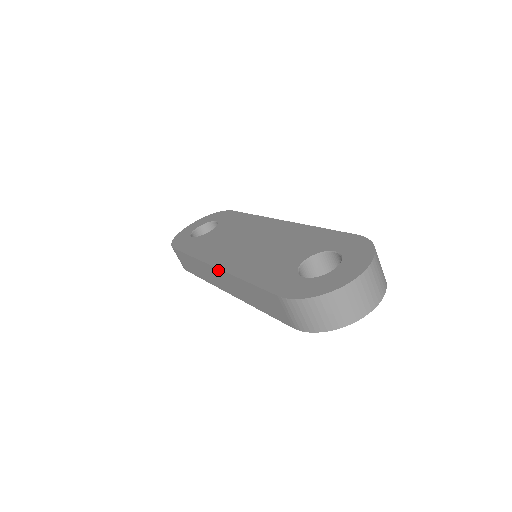
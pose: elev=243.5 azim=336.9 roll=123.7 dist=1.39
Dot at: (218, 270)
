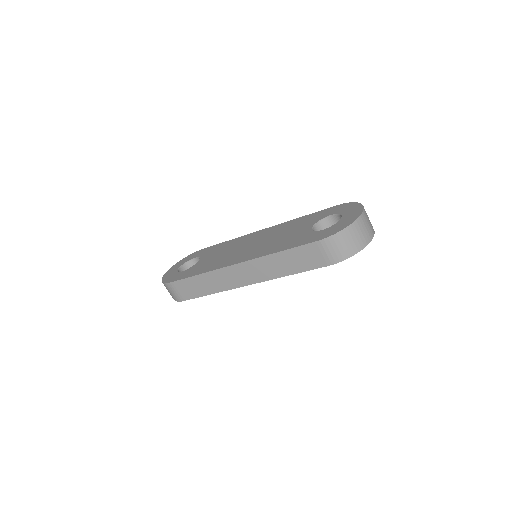
Dot at: (240, 264)
